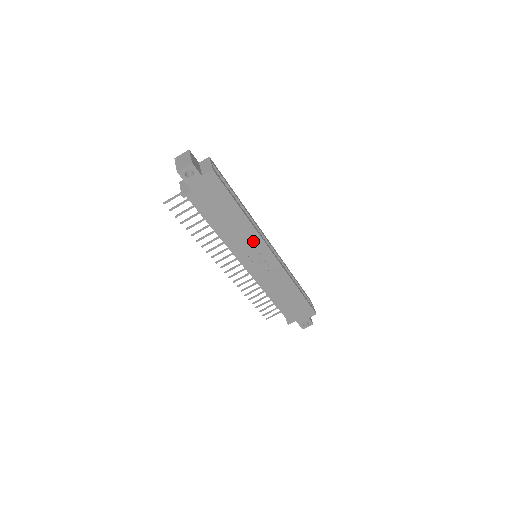
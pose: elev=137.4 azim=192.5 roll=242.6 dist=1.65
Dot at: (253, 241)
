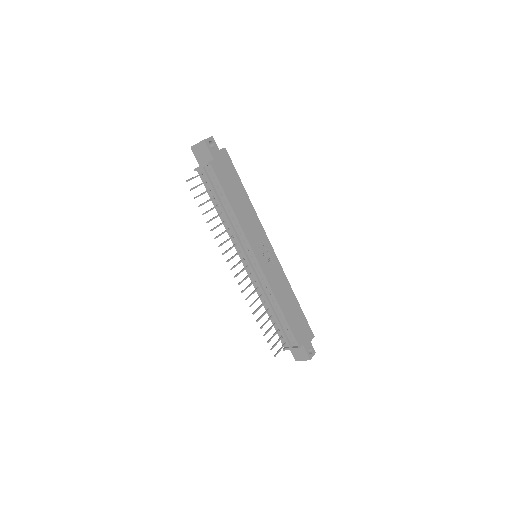
Dot at: (256, 226)
